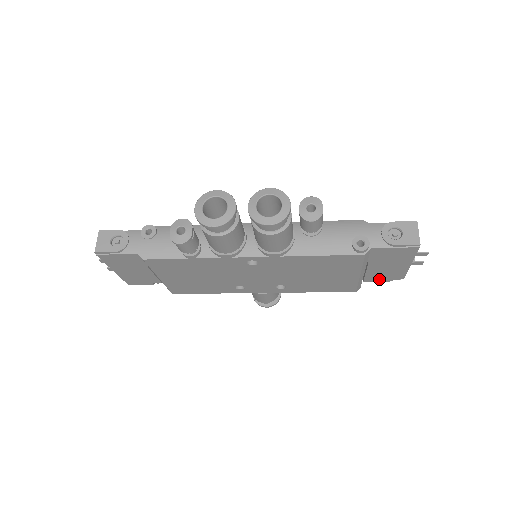
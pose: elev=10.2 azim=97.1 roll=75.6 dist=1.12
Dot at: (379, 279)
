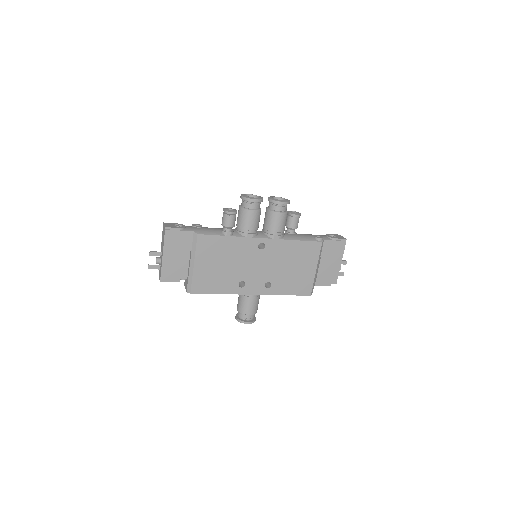
Dot at: (323, 283)
